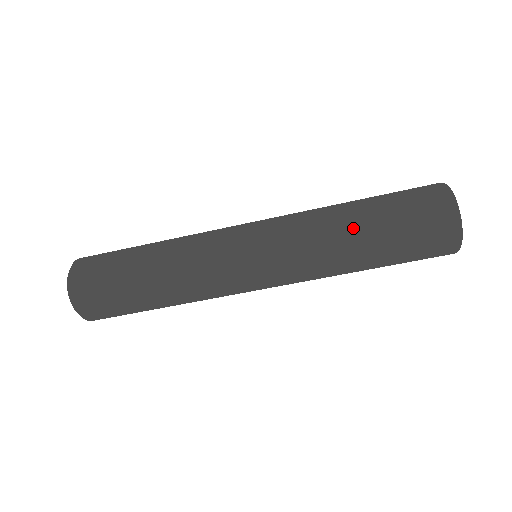
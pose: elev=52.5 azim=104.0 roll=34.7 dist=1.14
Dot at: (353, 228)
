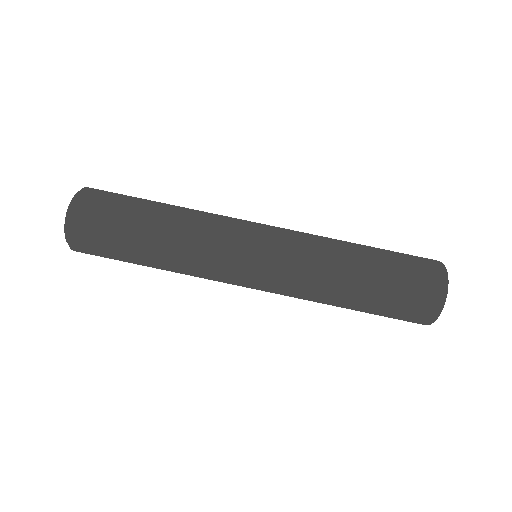
Dot at: (355, 268)
